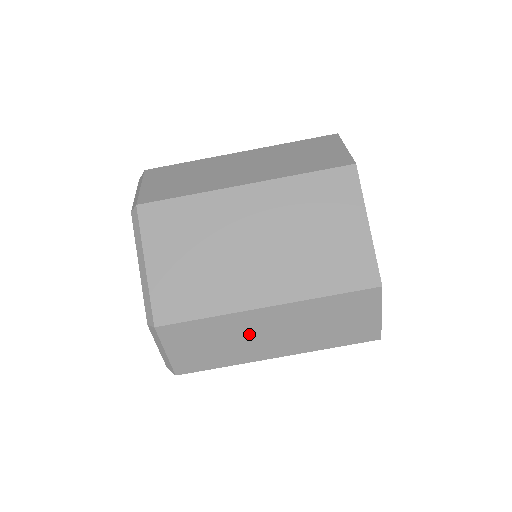
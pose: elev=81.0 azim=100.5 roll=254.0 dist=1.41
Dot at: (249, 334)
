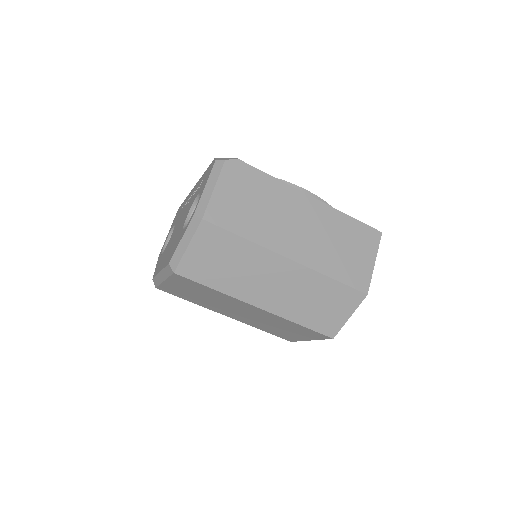
Dot at: occluded
